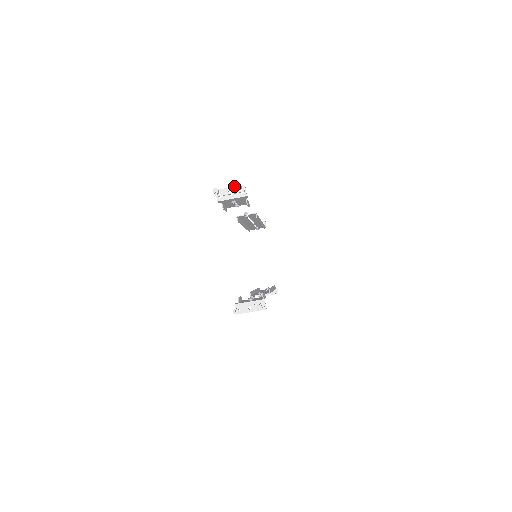
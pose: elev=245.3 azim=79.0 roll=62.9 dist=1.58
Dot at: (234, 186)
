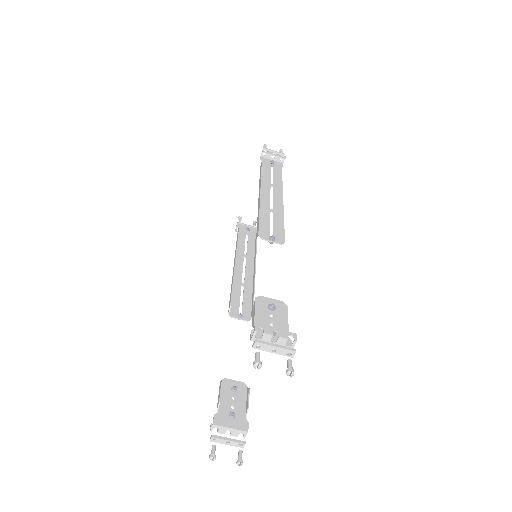
Dot at: (284, 348)
